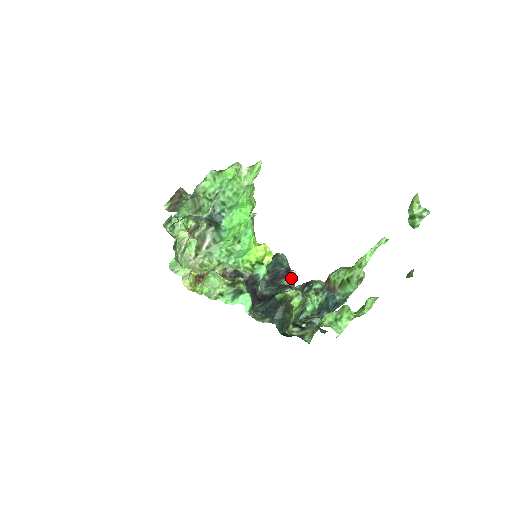
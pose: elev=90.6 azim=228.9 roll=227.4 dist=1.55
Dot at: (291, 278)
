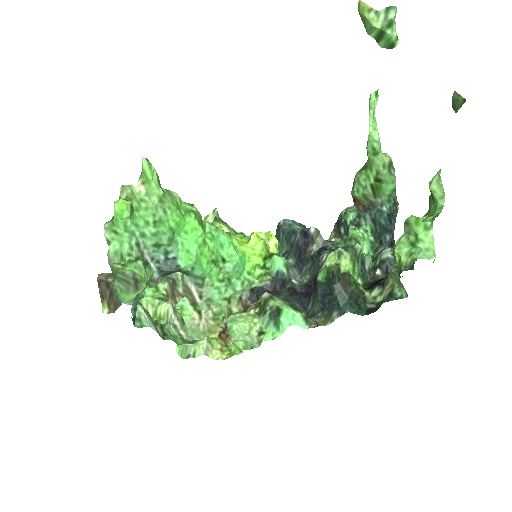
Dot at: (316, 238)
